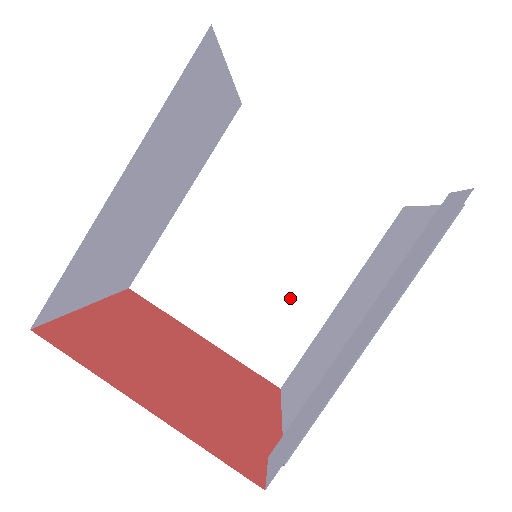
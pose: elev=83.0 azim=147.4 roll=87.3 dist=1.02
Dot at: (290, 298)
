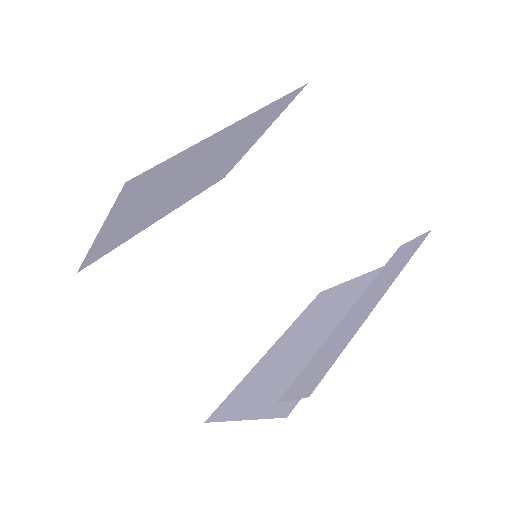
Dot at: (230, 334)
